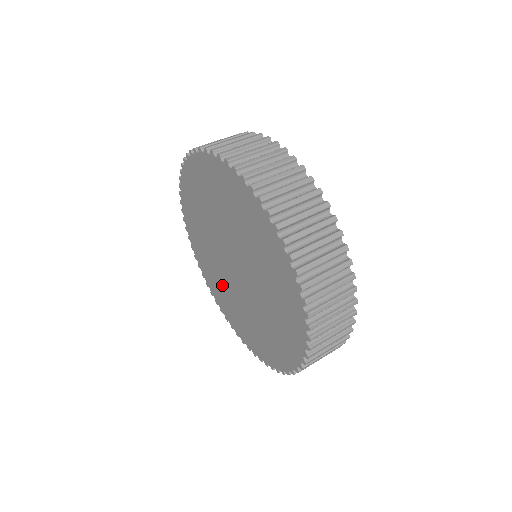
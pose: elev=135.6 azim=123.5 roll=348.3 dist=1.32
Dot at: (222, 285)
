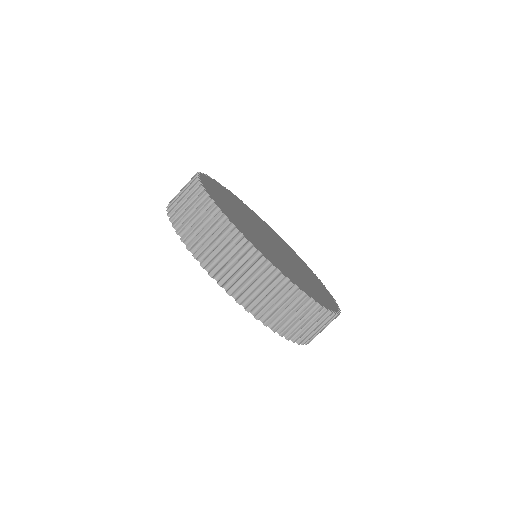
Dot at: occluded
